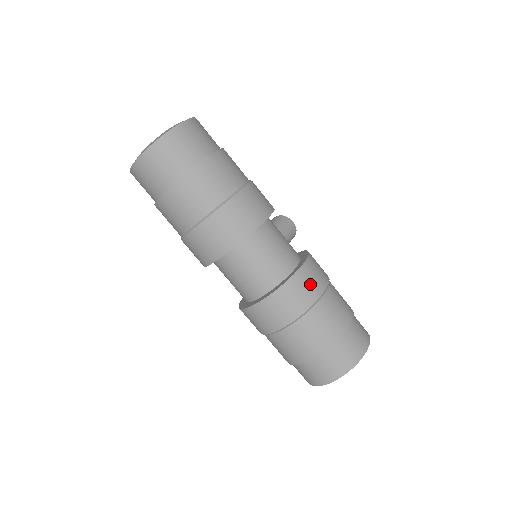
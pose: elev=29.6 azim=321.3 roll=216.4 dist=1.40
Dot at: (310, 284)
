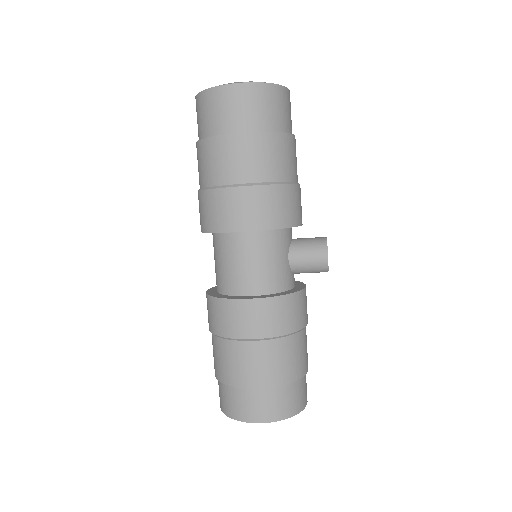
Dot at: (237, 320)
